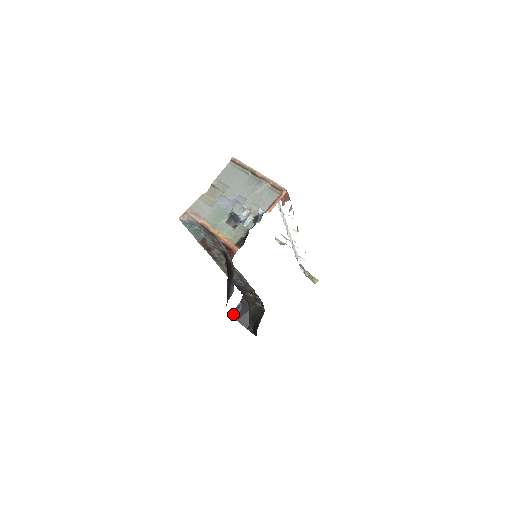
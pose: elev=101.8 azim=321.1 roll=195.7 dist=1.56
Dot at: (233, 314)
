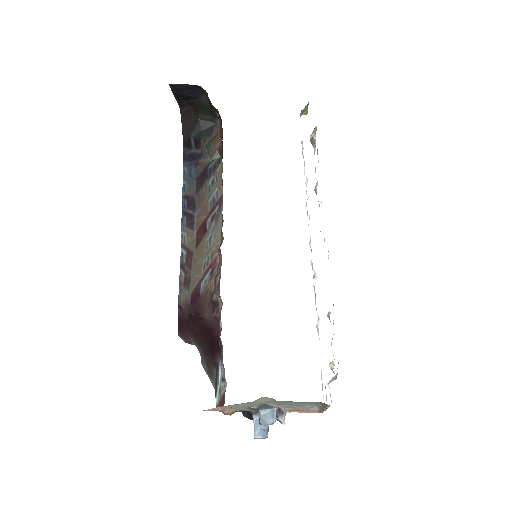
Dot at: (174, 86)
